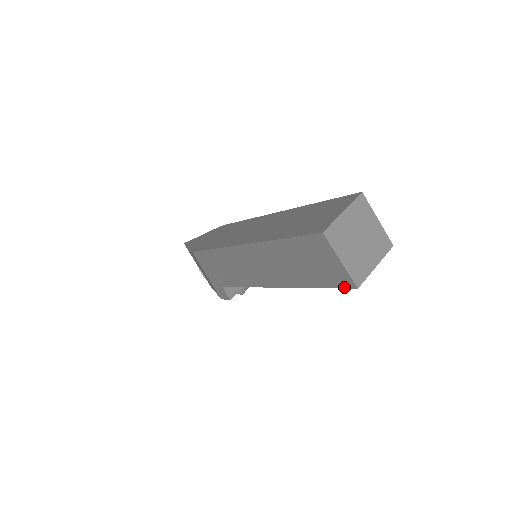
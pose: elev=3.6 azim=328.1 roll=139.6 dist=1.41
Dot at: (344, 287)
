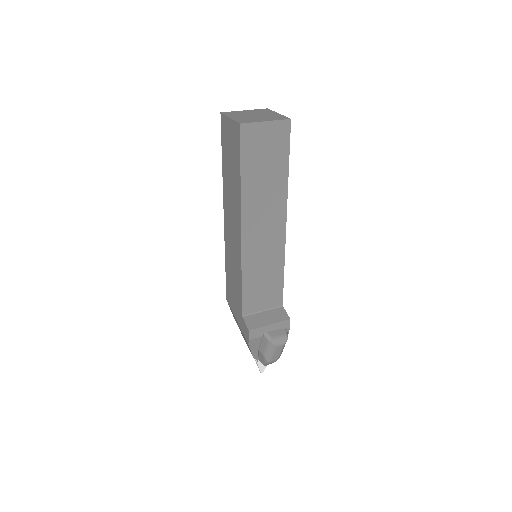
Dot at: (239, 139)
